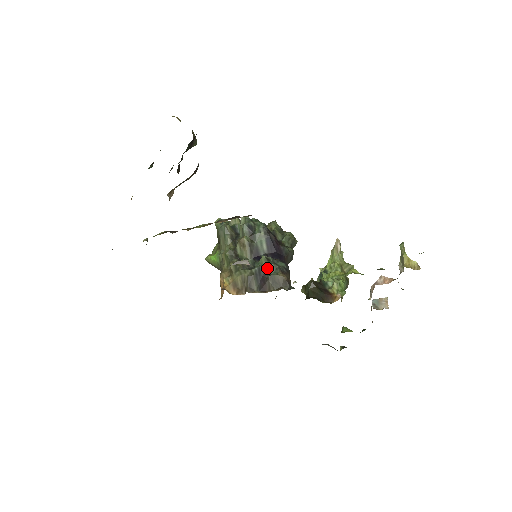
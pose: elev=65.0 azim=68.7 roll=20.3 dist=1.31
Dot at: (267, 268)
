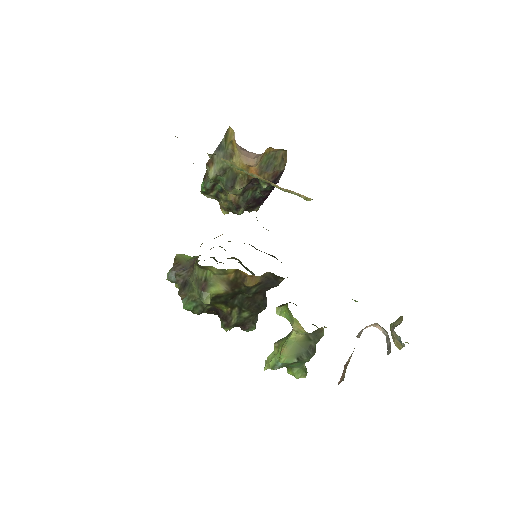
Dot at: occluded
